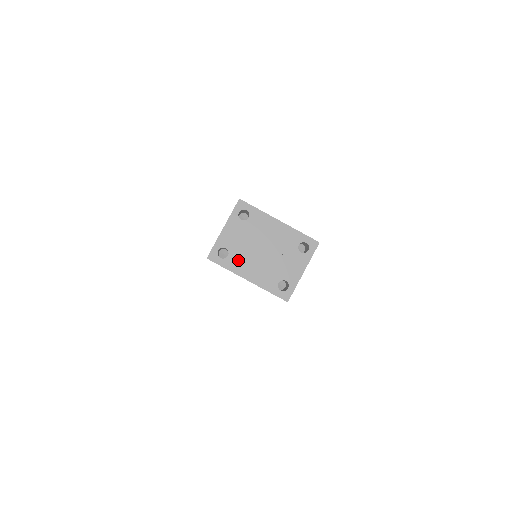
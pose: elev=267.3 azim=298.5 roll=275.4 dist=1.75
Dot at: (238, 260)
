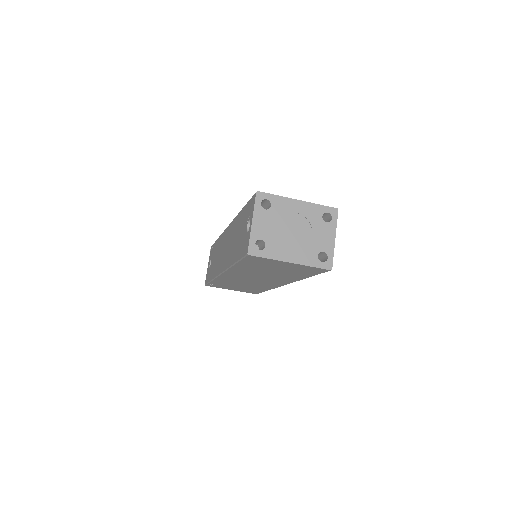
Dot at: (276, 247)
